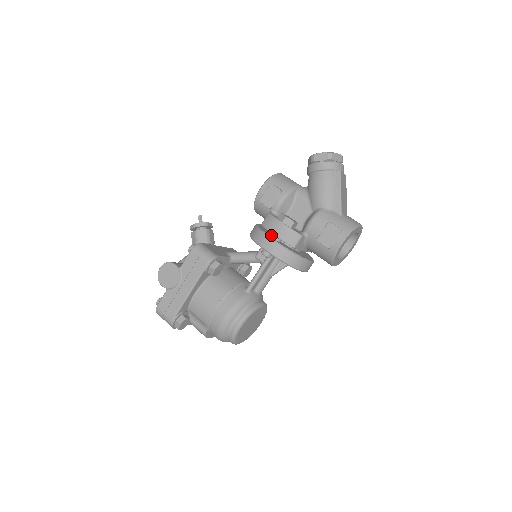
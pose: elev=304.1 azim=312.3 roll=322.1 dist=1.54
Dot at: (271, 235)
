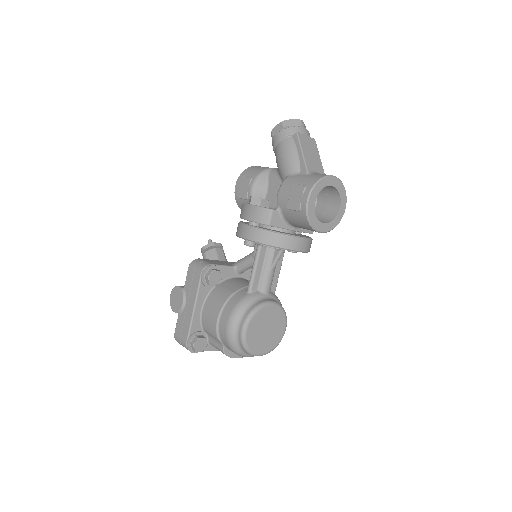
Dot at: occluded
